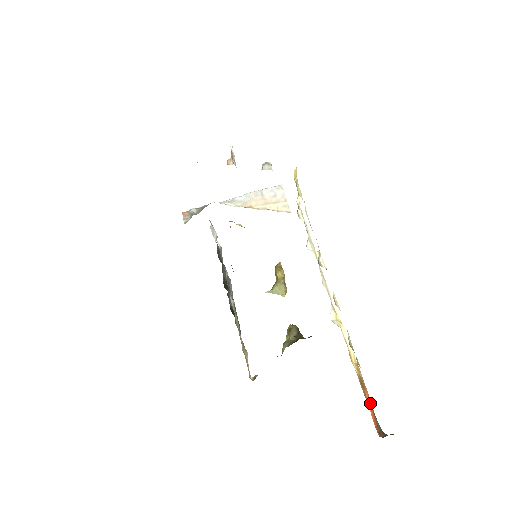
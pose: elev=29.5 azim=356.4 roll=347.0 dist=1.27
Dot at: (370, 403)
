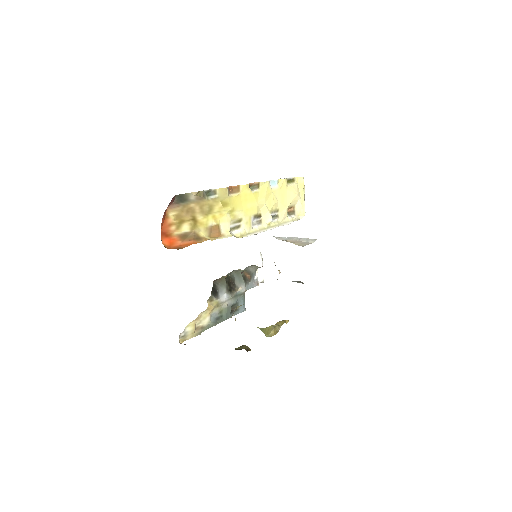
Dot at: (186, 245)
